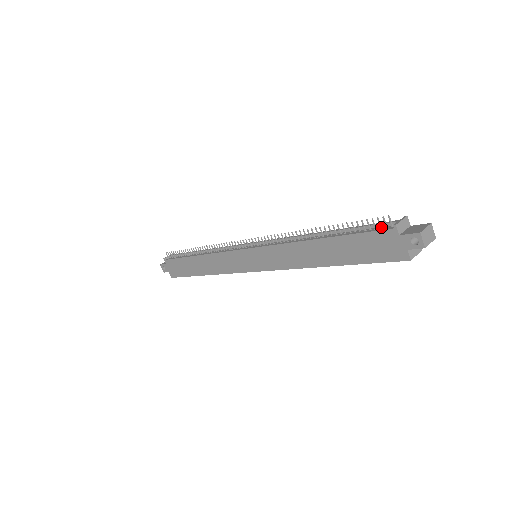
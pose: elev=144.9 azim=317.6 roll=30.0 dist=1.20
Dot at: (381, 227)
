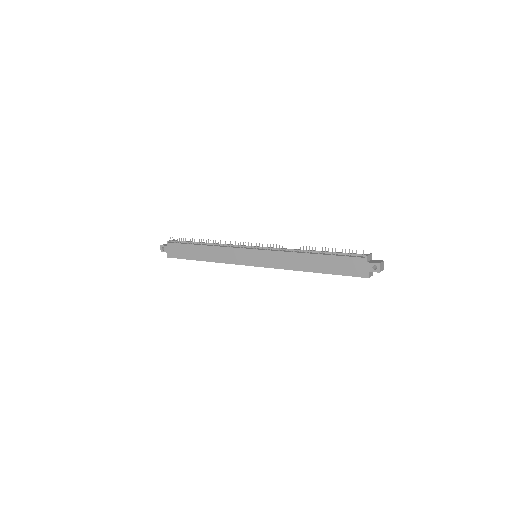
Dot at: (357, 256)
